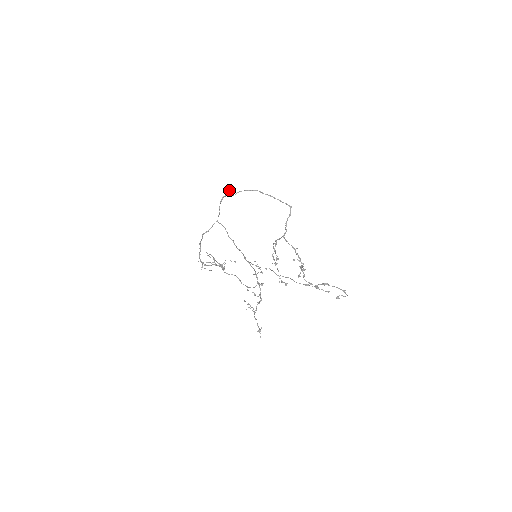
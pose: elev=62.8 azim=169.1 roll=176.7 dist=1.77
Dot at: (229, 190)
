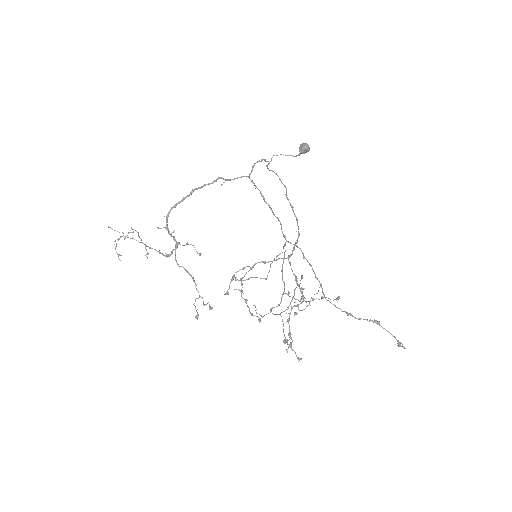
Dot at: (307, 147)
